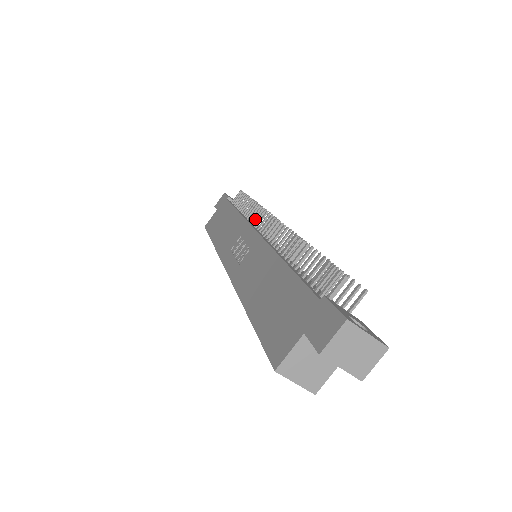
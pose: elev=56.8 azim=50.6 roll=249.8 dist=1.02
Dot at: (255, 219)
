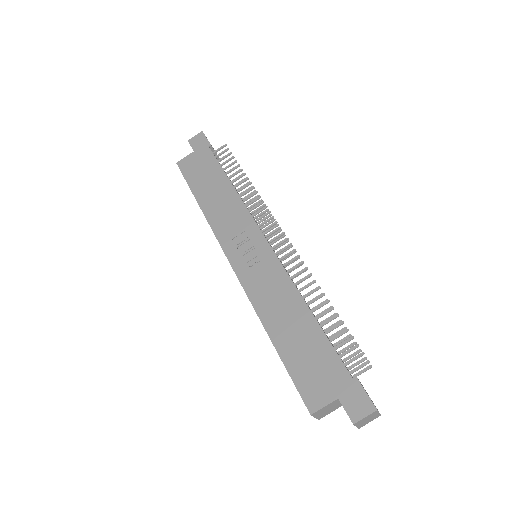
Dot at: (257, 213)
